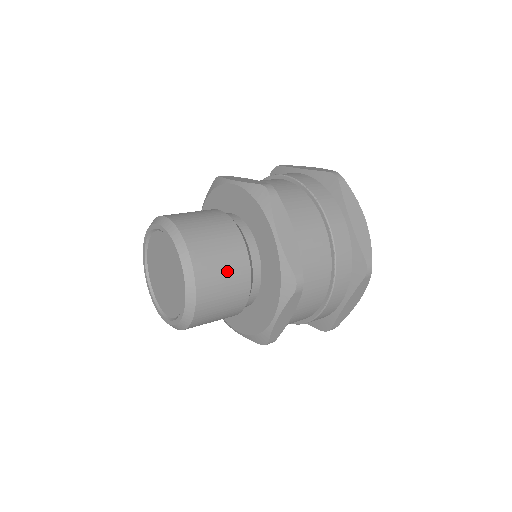
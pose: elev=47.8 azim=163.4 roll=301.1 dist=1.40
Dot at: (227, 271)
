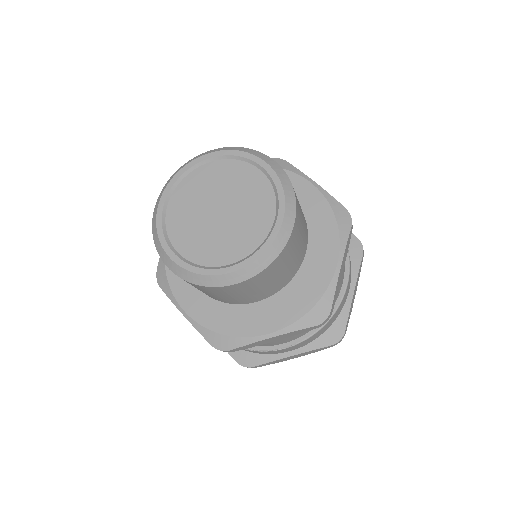
Dot at: occluded
